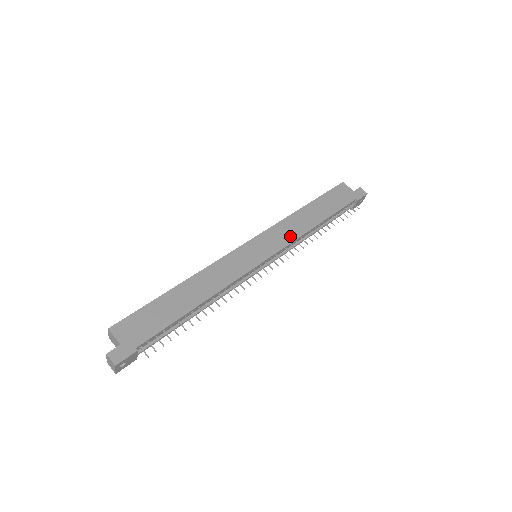
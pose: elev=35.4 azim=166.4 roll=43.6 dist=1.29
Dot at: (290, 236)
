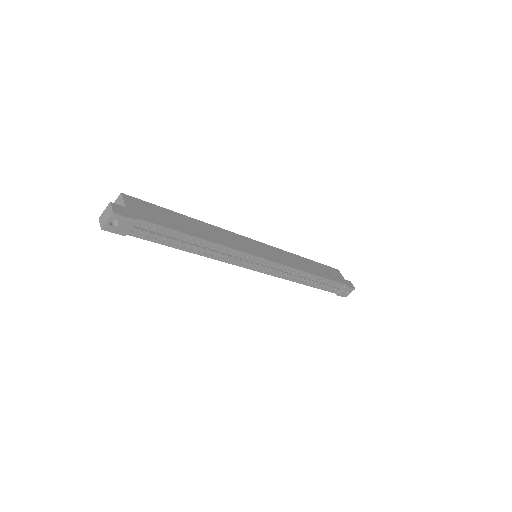
Dot at: (289, 263)
